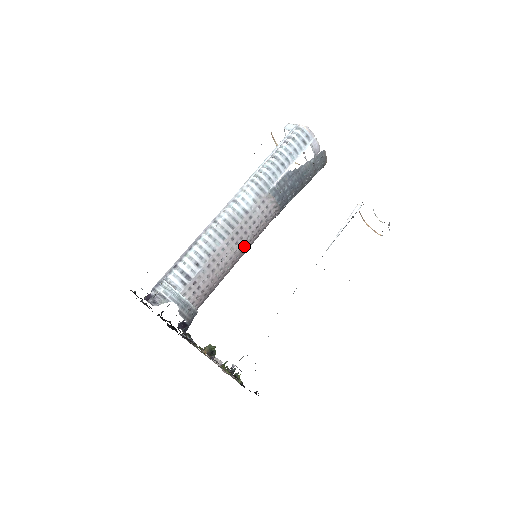
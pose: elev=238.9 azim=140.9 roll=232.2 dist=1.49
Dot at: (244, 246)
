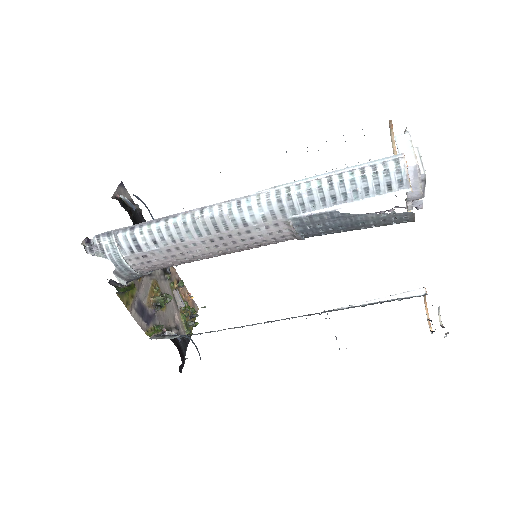
Dot at: (229, 251)
